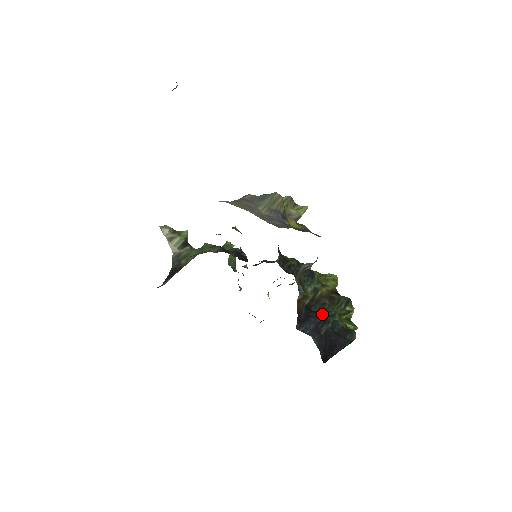
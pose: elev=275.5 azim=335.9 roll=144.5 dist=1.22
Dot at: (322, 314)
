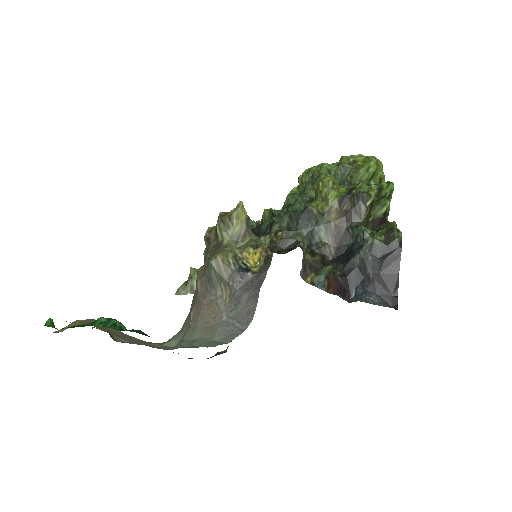
Dot at: (355, 254)
